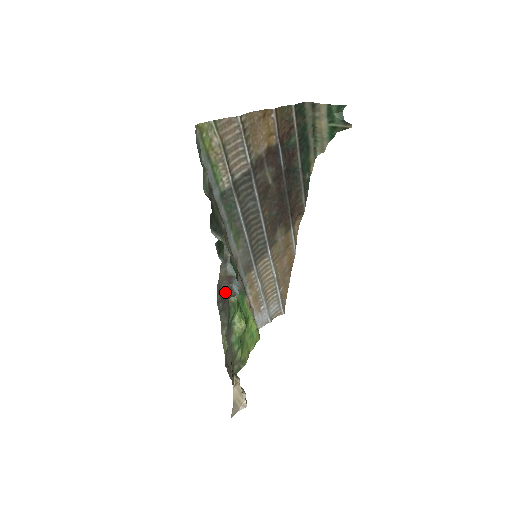
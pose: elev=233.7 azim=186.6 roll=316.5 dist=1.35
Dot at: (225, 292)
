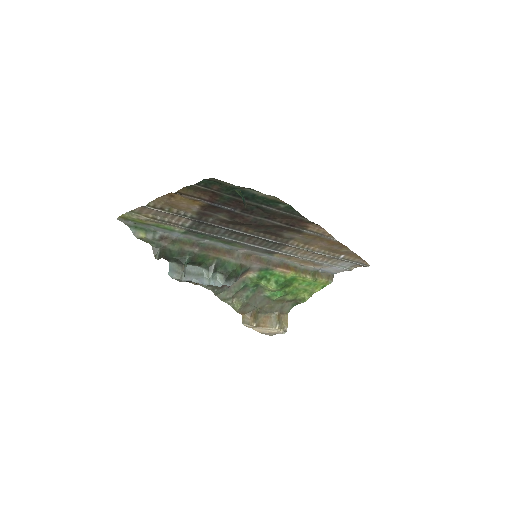
Dot at: occluded
